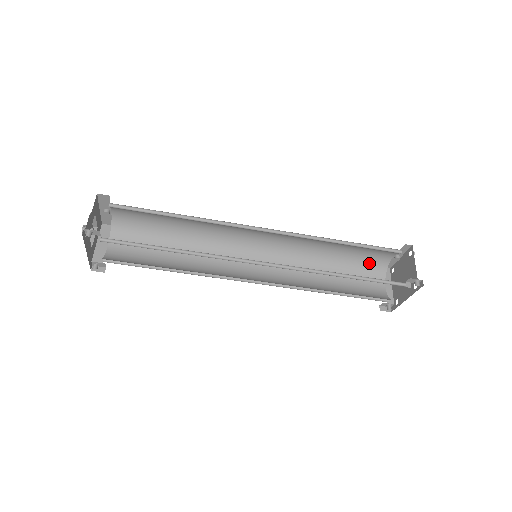
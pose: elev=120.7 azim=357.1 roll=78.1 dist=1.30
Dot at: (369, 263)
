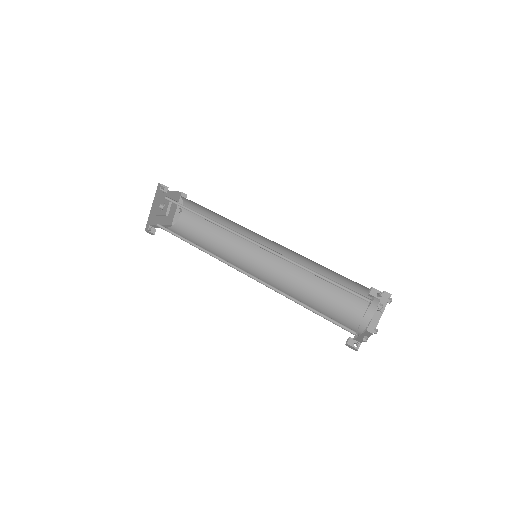
Dot at: (351, 313)
